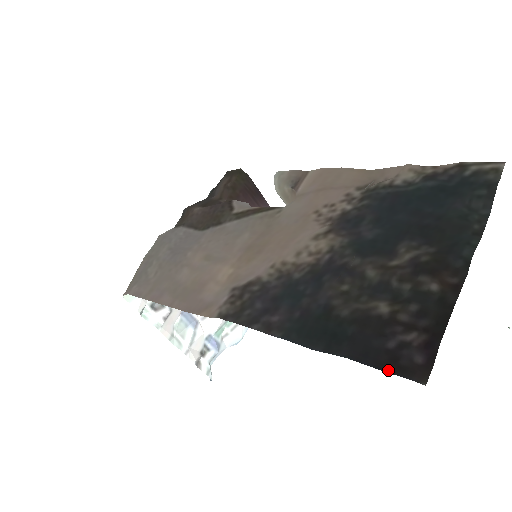
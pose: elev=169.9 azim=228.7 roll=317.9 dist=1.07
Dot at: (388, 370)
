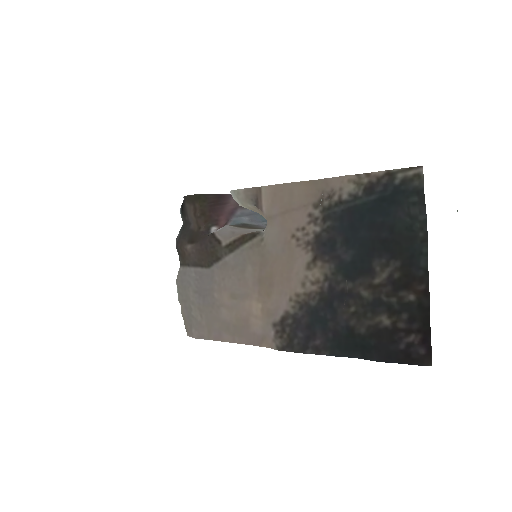
Dot at: (407, 363)
